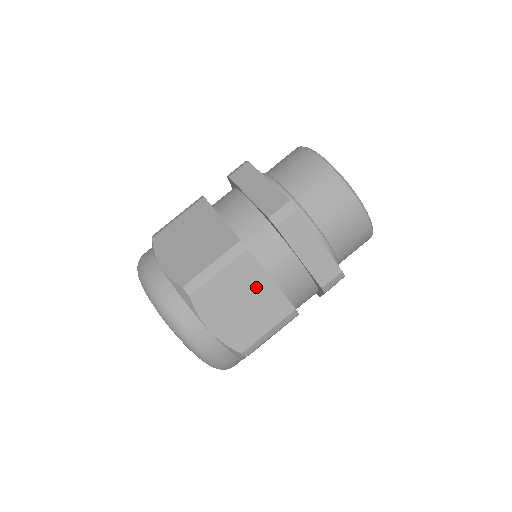
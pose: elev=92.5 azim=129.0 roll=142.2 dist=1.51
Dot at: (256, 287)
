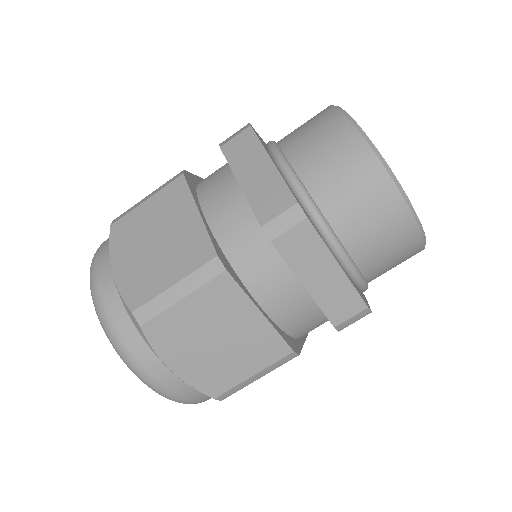
Dot at: (237, 321)
